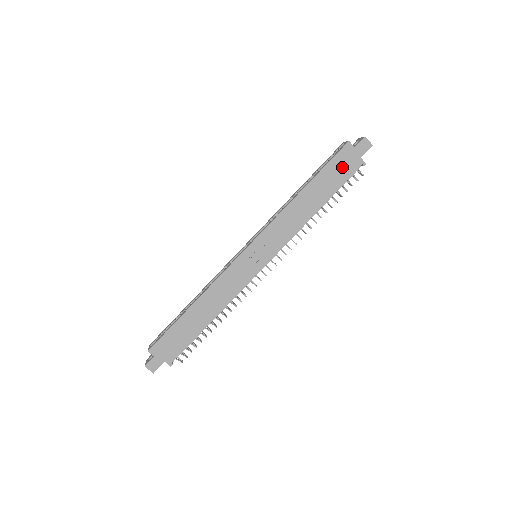
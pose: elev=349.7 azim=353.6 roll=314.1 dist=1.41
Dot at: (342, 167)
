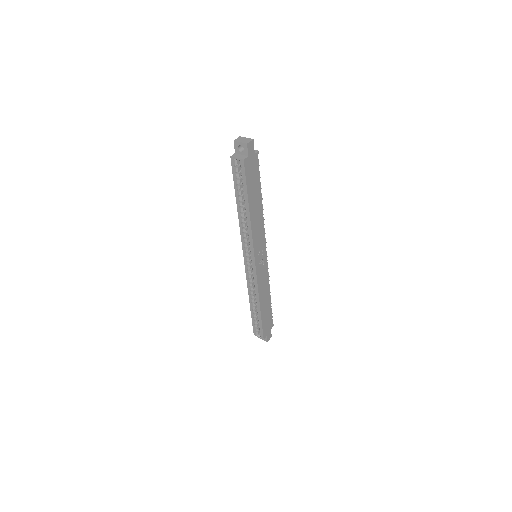
Dot at: (253, 173)
